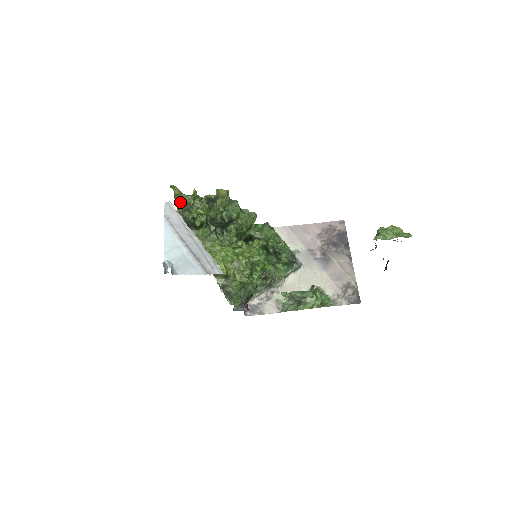
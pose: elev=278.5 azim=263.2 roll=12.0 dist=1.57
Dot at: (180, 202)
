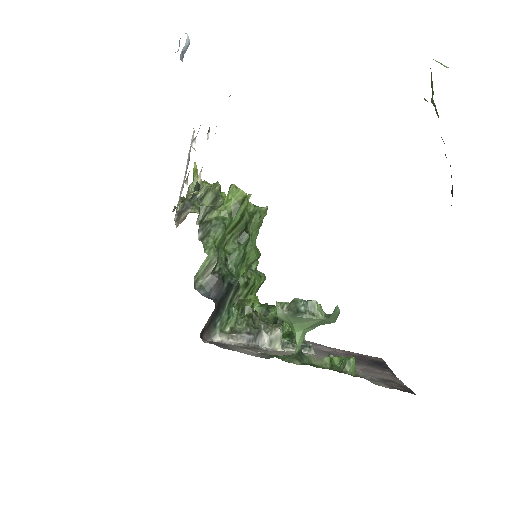
Dot at: occluded
